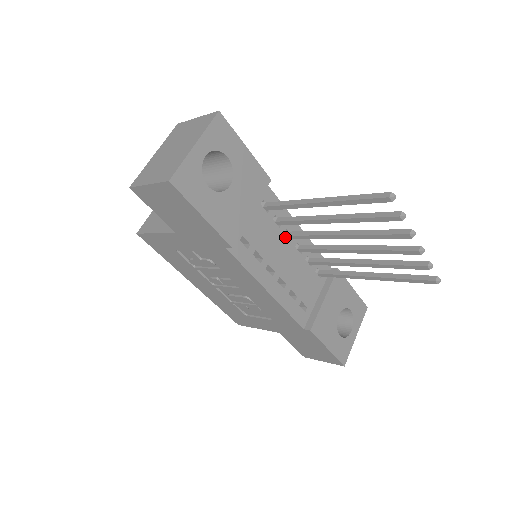
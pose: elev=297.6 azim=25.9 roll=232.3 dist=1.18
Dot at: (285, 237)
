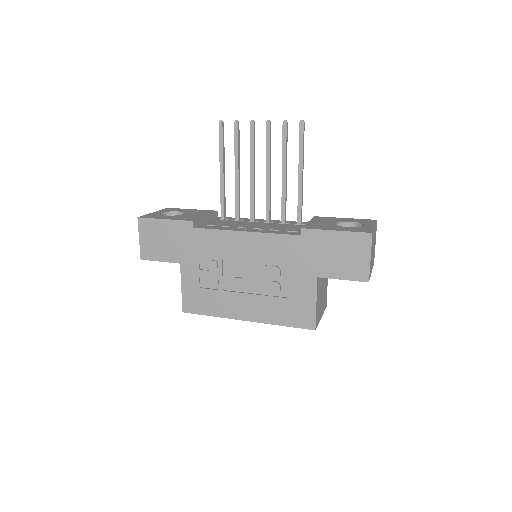
Dot at: (250, 222)
